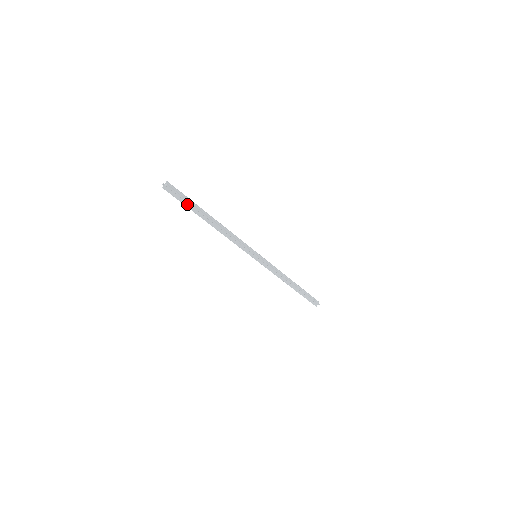
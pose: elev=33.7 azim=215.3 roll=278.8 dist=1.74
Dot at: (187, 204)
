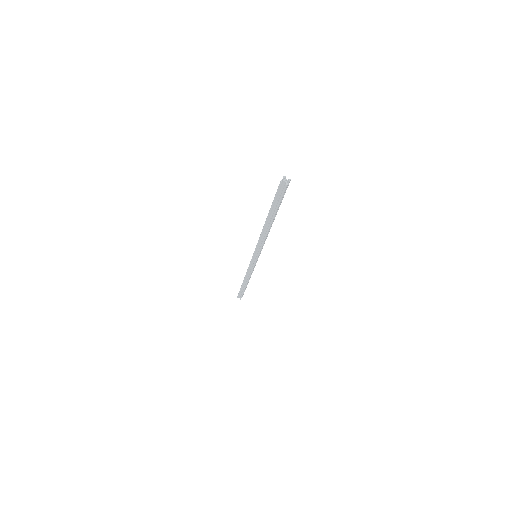
Dot at: (278, 204)
